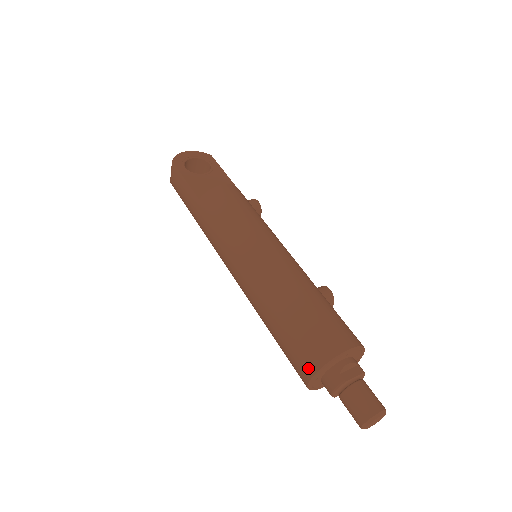
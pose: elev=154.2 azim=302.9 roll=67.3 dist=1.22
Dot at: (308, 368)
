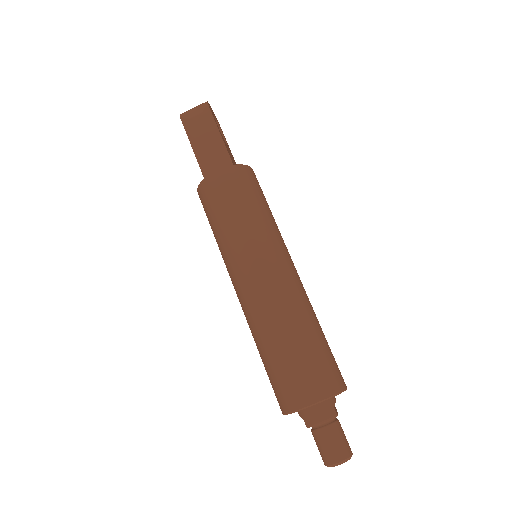
Dot at: (319, 391)
